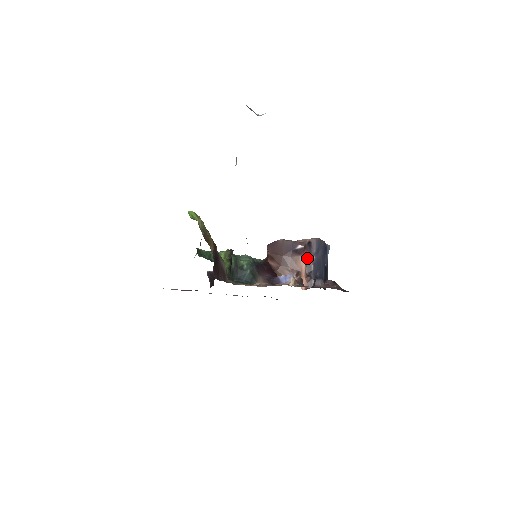
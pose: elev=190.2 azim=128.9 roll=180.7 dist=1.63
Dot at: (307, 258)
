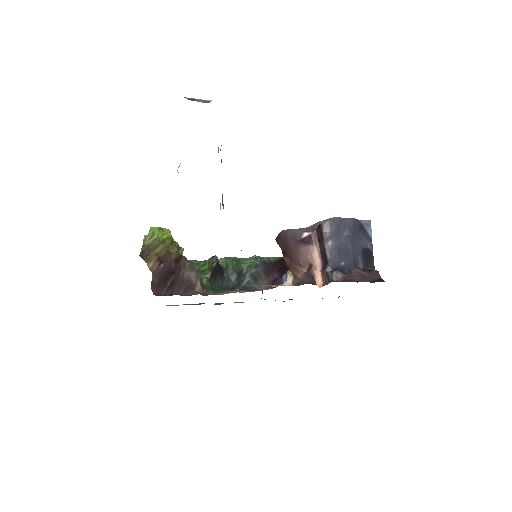
Dot at: (320, 246)
